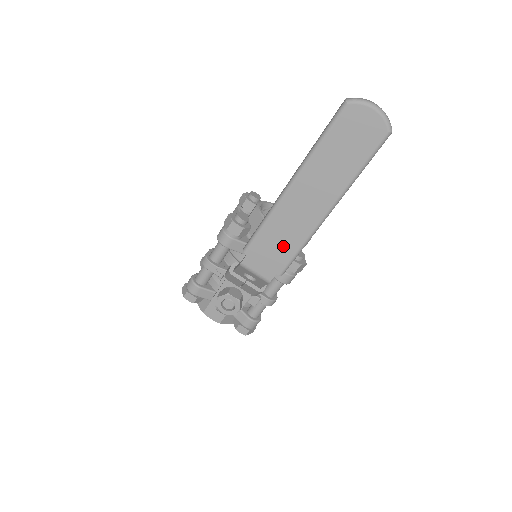
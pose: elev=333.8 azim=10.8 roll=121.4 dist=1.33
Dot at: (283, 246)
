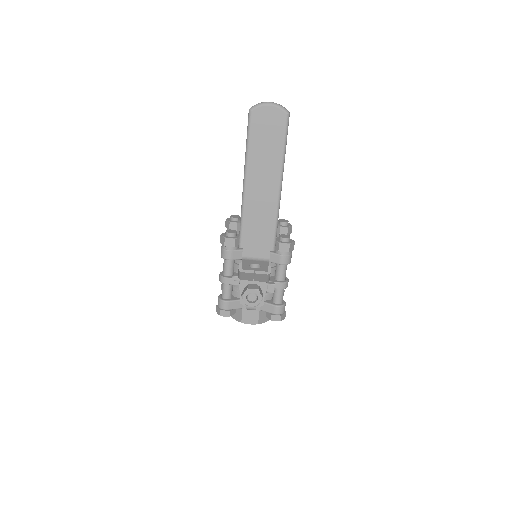
Dot at: (263, 228)
